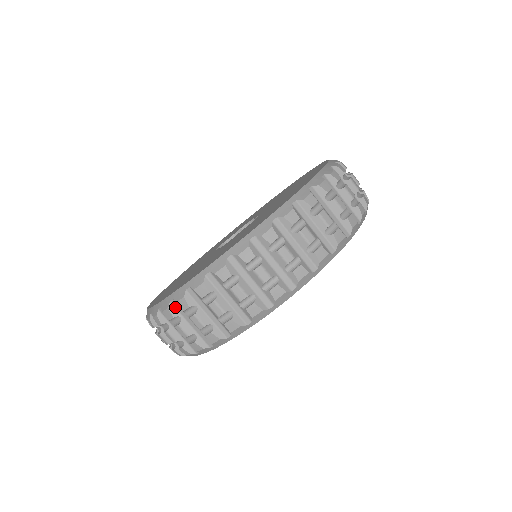
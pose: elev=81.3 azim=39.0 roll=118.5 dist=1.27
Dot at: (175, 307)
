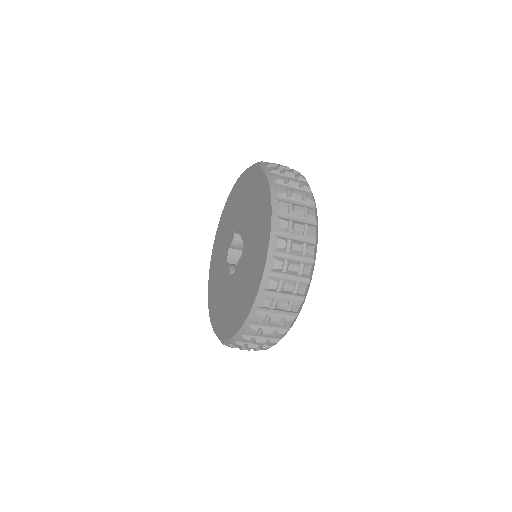
Dot at: occluded
